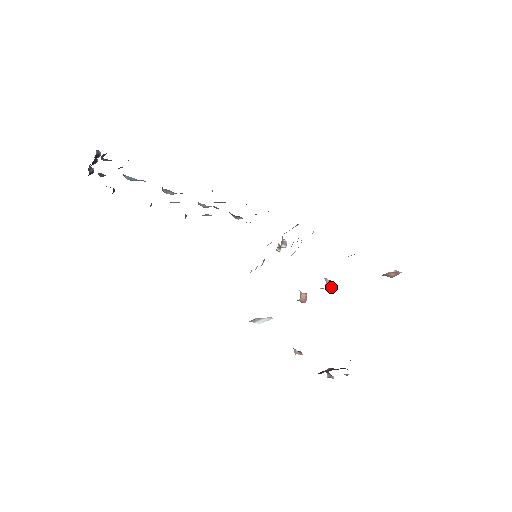
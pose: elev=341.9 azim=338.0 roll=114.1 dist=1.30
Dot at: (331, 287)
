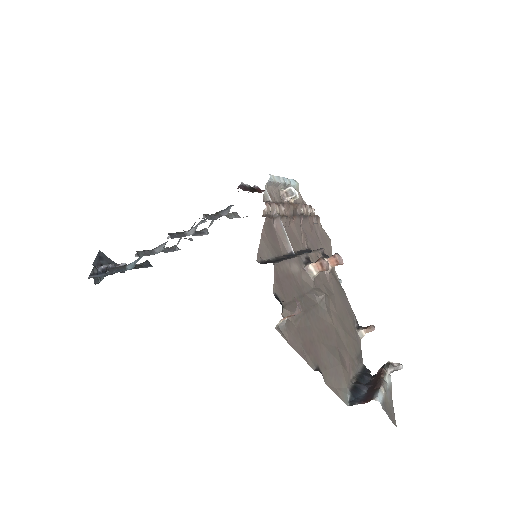
Dot at: (323, 269)
